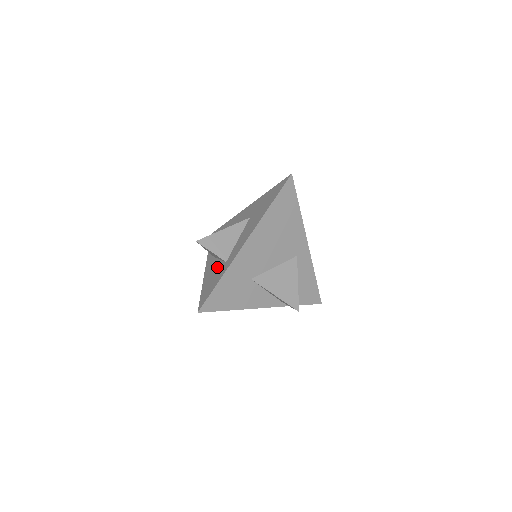
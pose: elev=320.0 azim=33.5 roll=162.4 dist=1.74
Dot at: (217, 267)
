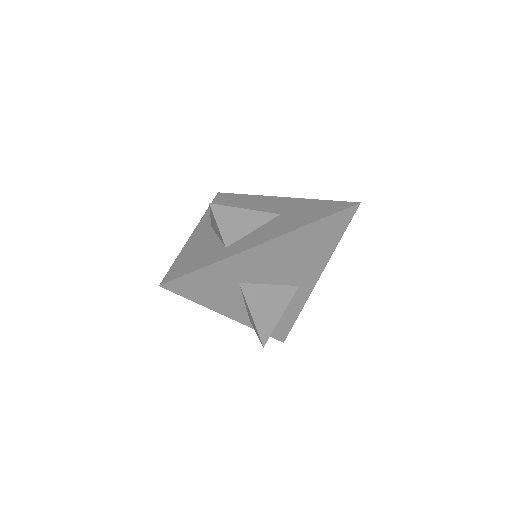
Dot at: (211, 244)
